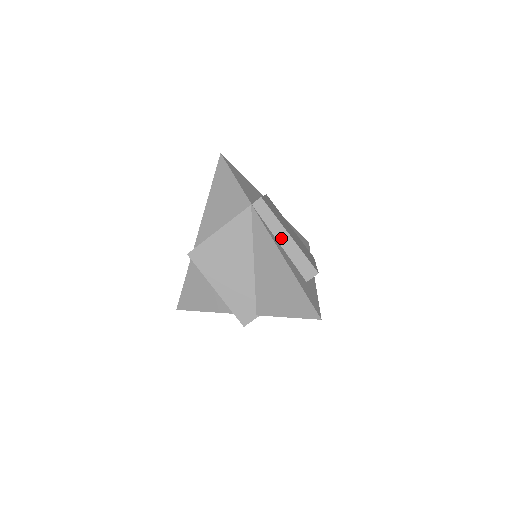
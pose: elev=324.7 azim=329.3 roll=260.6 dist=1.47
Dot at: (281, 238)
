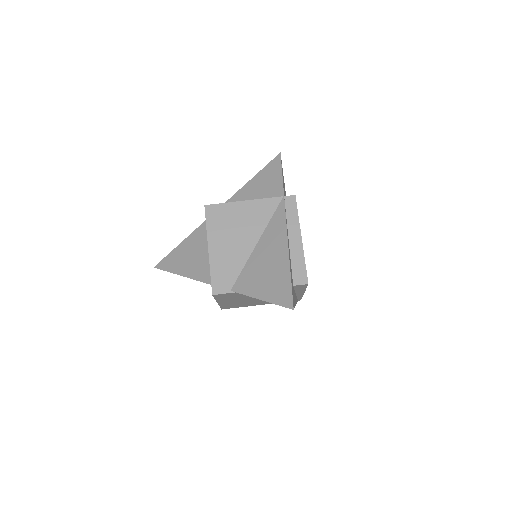
Dot at: (293, 236)
